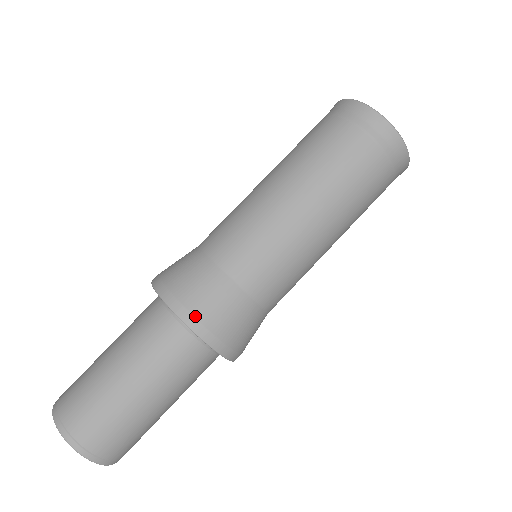
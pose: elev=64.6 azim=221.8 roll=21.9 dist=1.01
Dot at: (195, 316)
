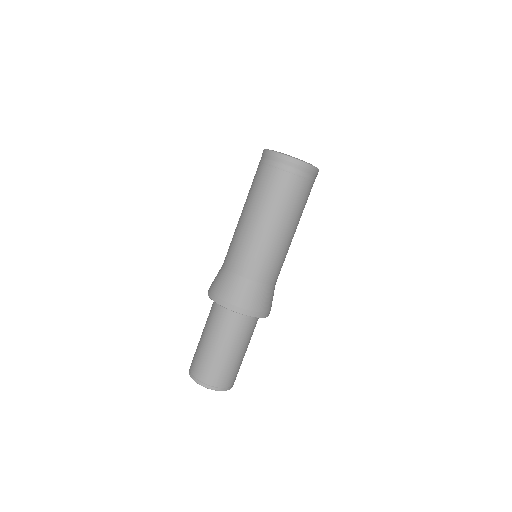
Dot at: (237, 306)
